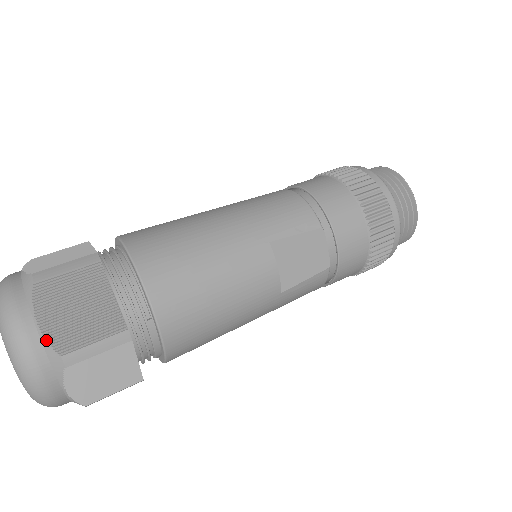
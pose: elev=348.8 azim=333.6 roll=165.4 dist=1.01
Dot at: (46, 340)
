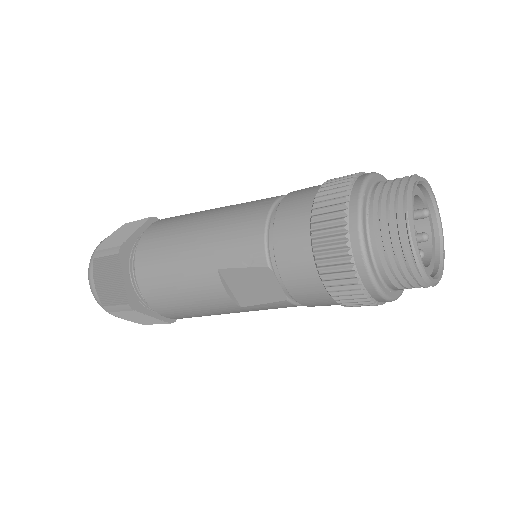
Dot at: (97, 295)
